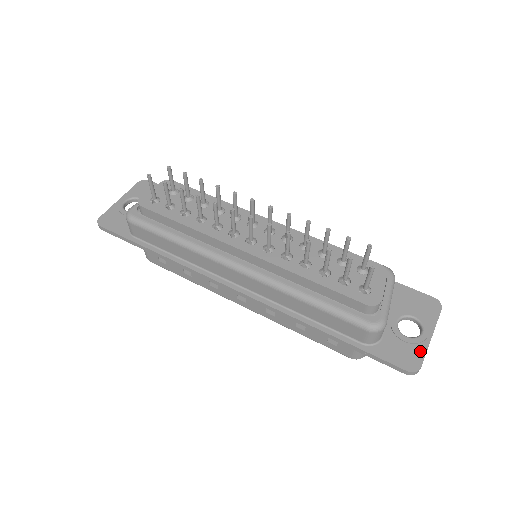
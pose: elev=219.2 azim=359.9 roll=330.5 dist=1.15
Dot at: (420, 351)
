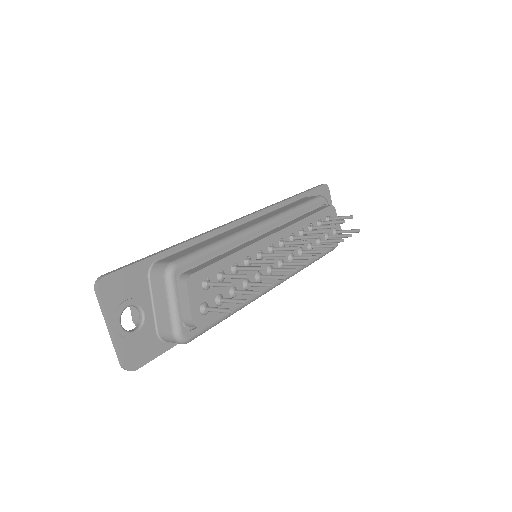
Dot at: occluded
